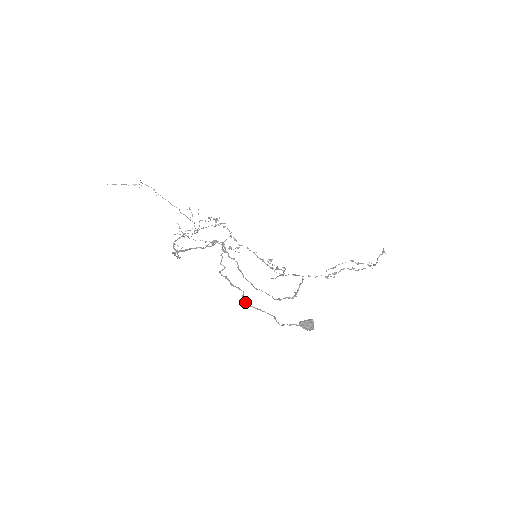
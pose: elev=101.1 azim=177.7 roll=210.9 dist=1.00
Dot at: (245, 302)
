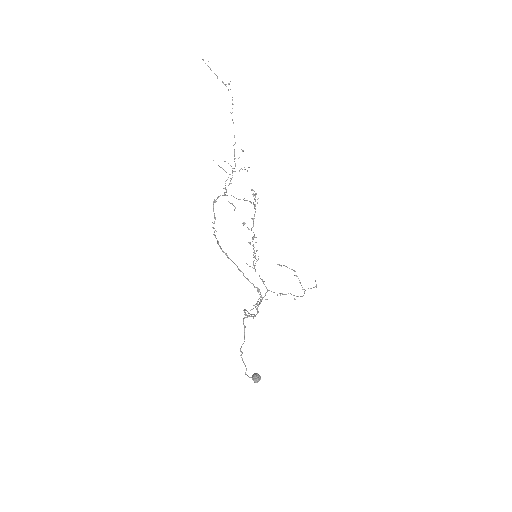
Dot at: (241, 351)
